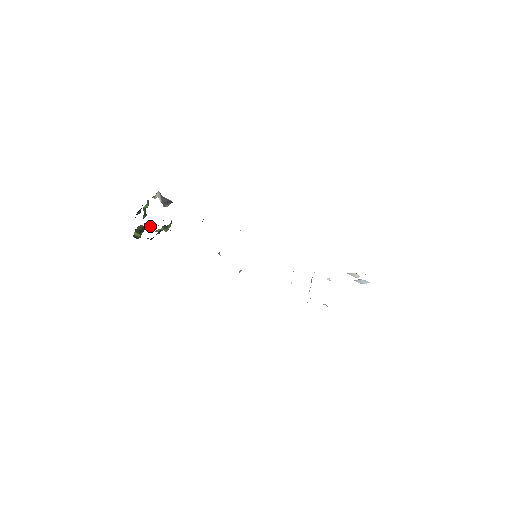
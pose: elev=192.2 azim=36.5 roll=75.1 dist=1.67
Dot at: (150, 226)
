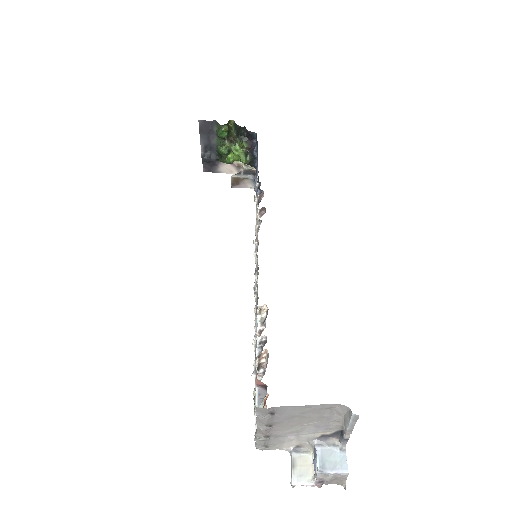
Dot at: occluded
